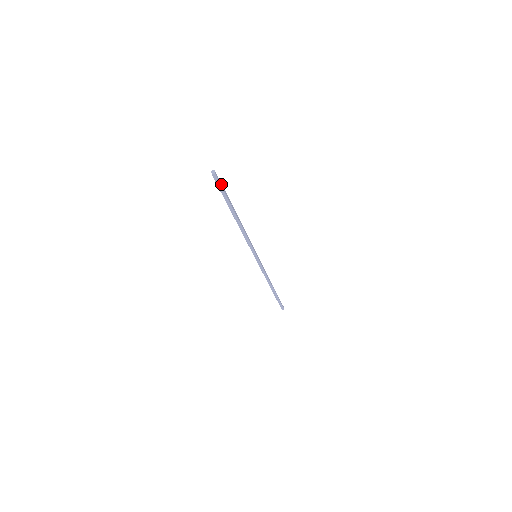
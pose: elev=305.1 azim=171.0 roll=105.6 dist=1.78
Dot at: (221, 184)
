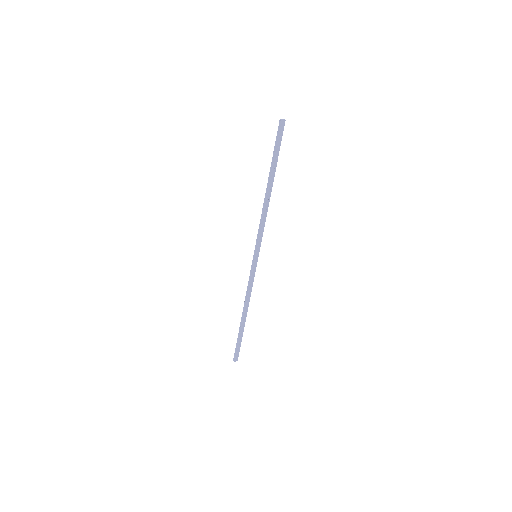
Dot at: (281, 139)
